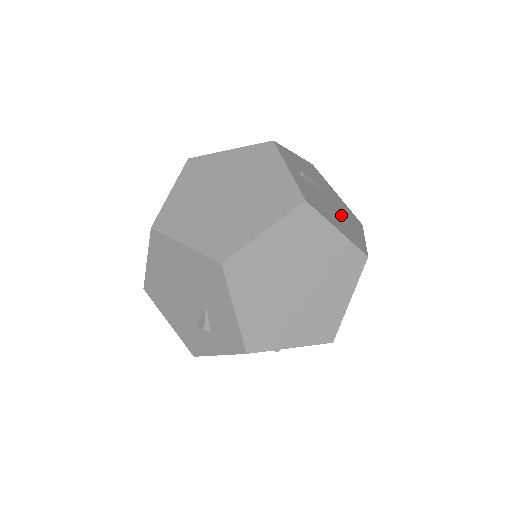
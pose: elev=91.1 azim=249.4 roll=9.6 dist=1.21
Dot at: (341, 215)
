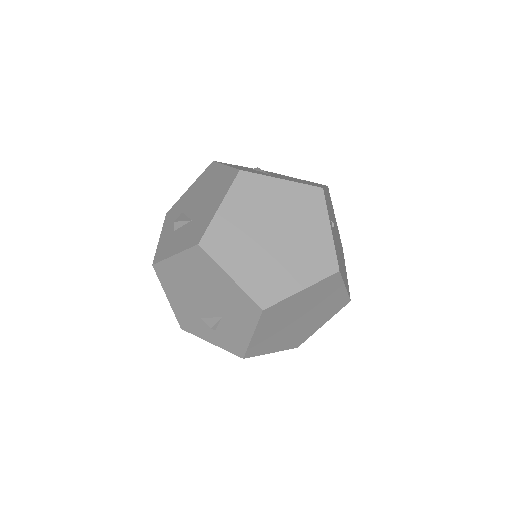
Dot at: (341, 256)
